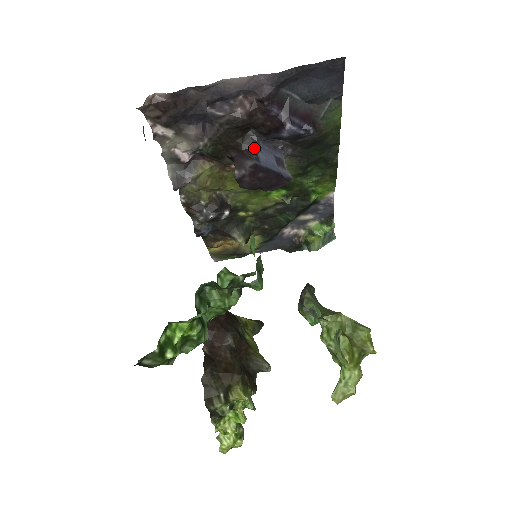
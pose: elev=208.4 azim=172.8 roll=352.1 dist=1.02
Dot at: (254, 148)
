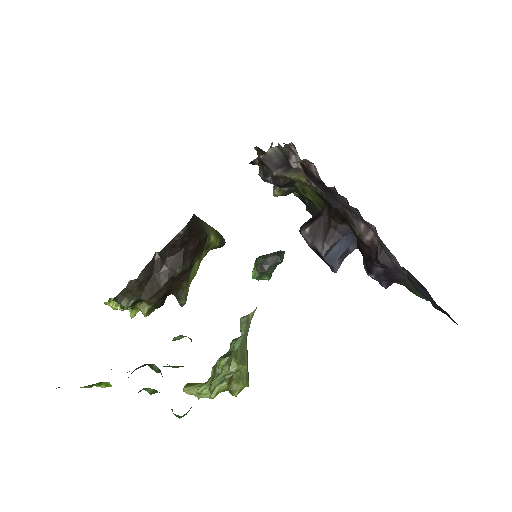
Dot at: (340, 237)
